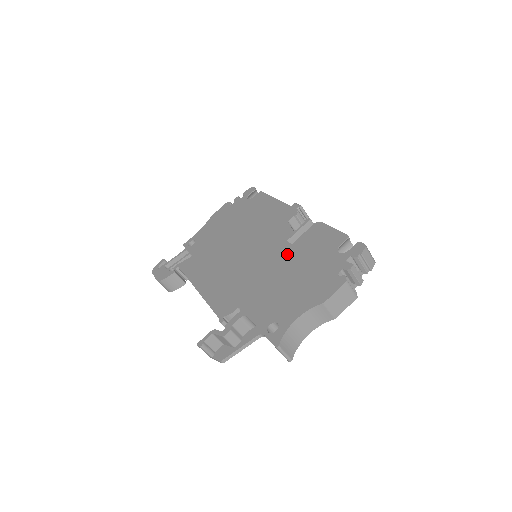
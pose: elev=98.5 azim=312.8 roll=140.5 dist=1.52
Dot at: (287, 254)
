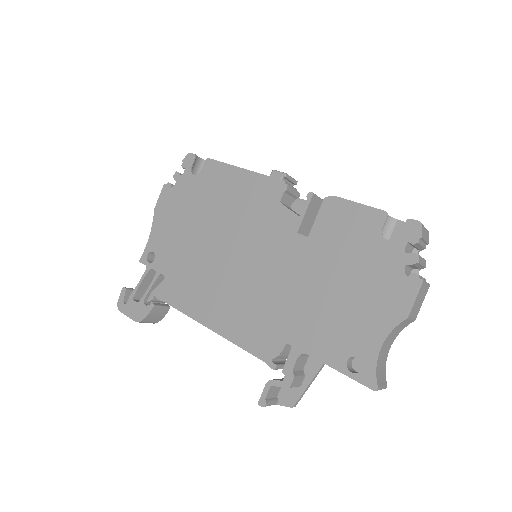
Dot at: (310, 254)
